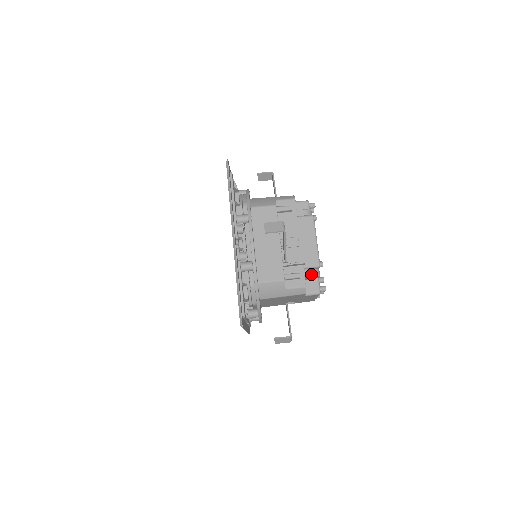
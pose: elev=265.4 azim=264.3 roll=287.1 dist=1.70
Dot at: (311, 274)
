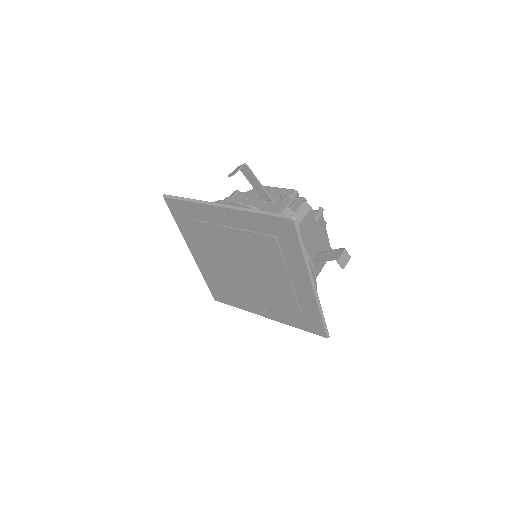
Dot at: (299, 199)
